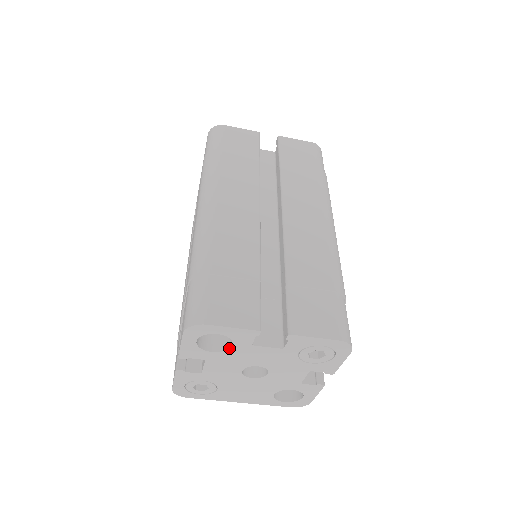
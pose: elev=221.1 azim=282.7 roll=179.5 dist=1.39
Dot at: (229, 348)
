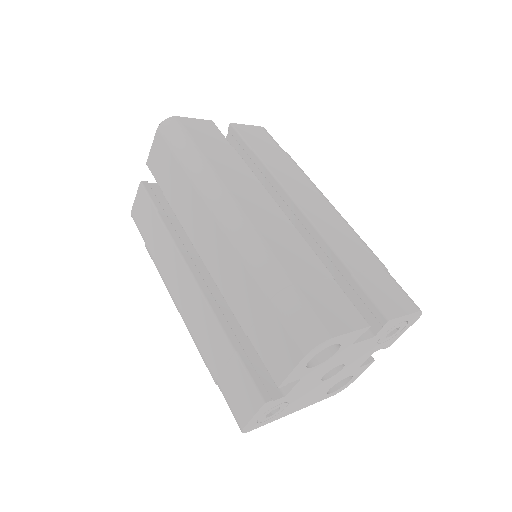
Dot at: (330, 356)
